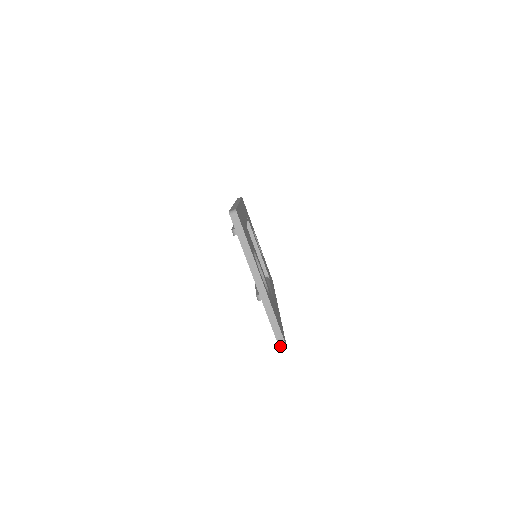
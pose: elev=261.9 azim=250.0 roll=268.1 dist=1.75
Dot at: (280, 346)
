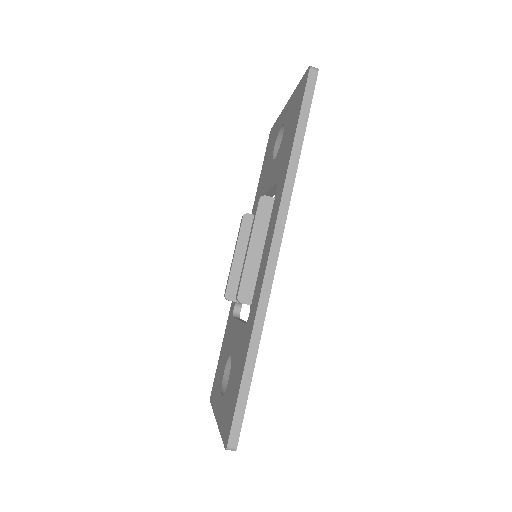
Dot at: occluded
